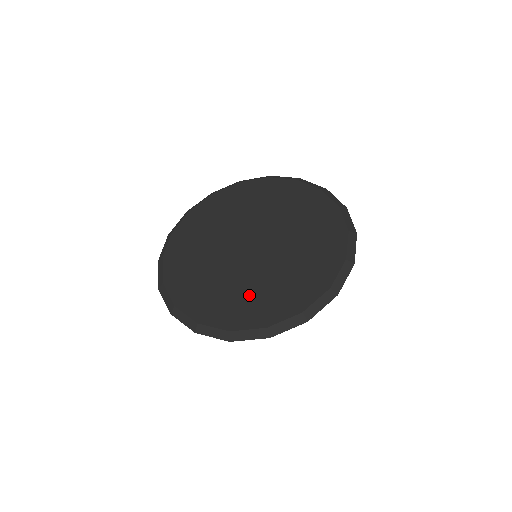
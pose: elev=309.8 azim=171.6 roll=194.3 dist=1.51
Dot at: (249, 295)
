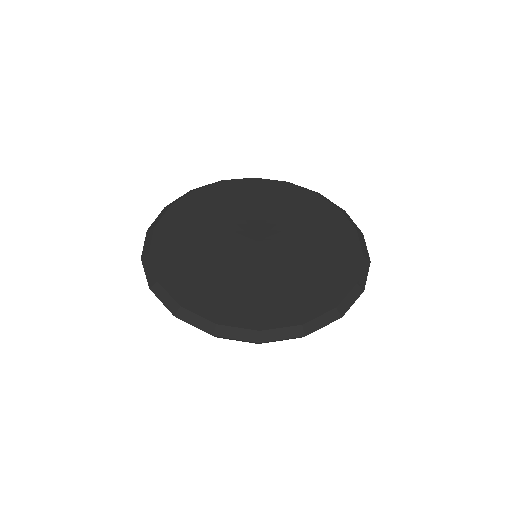
Dot at: (204, 272)
